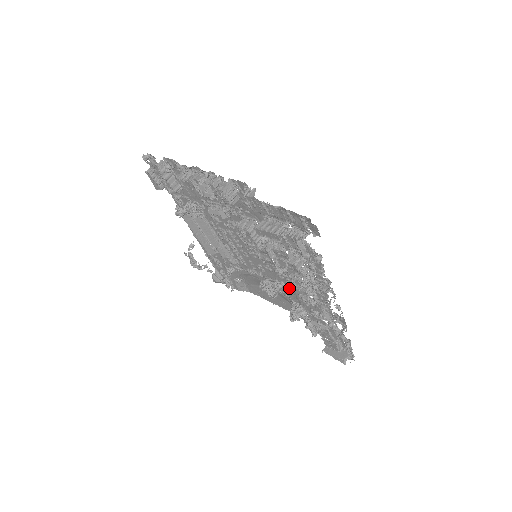
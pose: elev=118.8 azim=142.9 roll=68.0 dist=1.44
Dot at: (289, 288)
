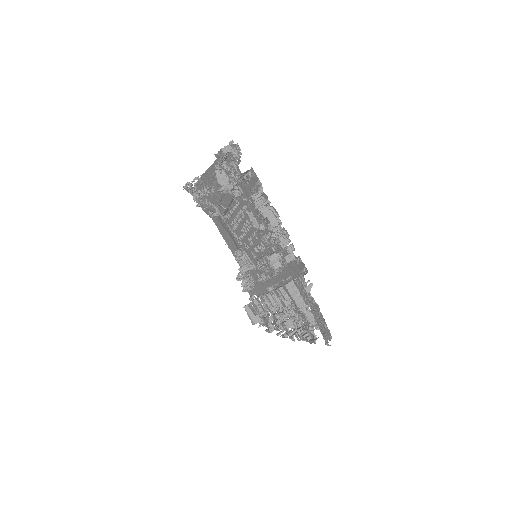
Dot at: (259, 279)
